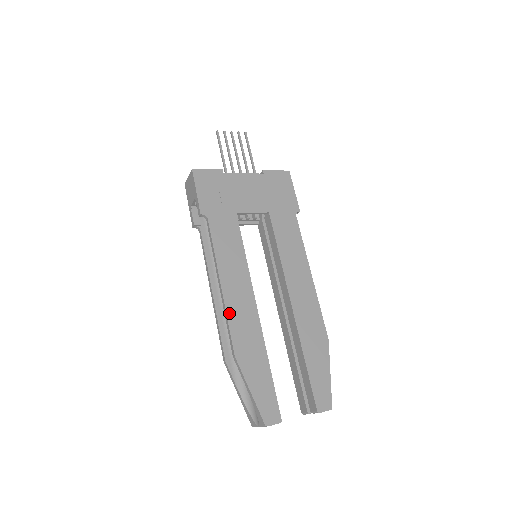
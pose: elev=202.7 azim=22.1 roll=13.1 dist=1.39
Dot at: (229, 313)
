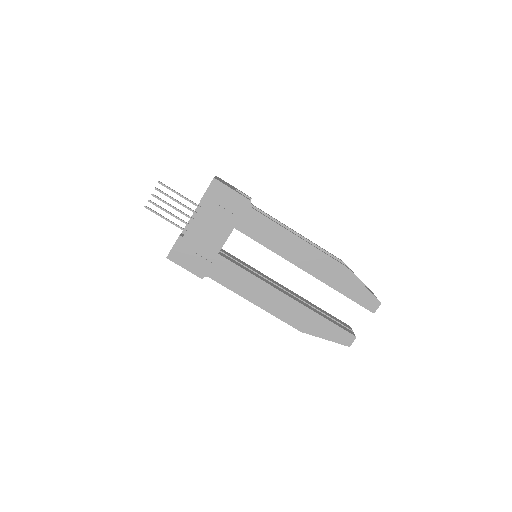
Dot at: (276, 315)
